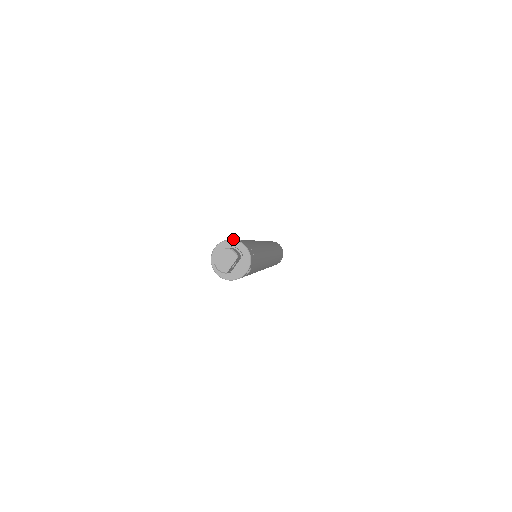
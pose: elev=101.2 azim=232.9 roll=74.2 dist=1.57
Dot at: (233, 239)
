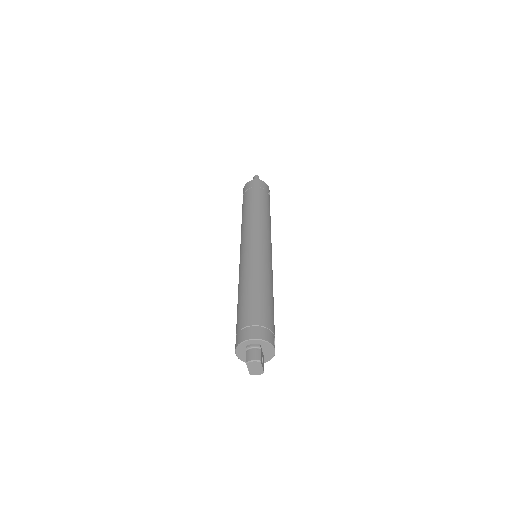
Dot at: (242, 342)
